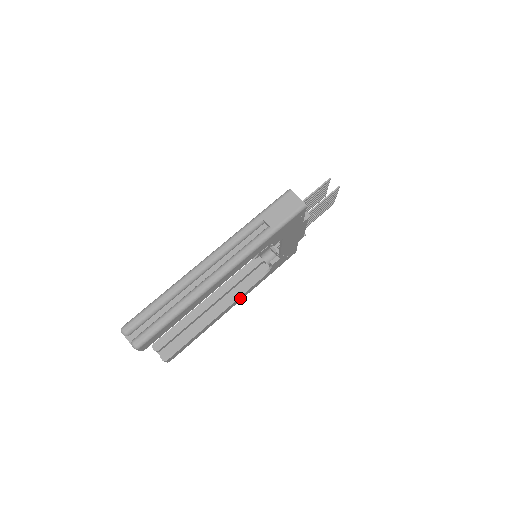
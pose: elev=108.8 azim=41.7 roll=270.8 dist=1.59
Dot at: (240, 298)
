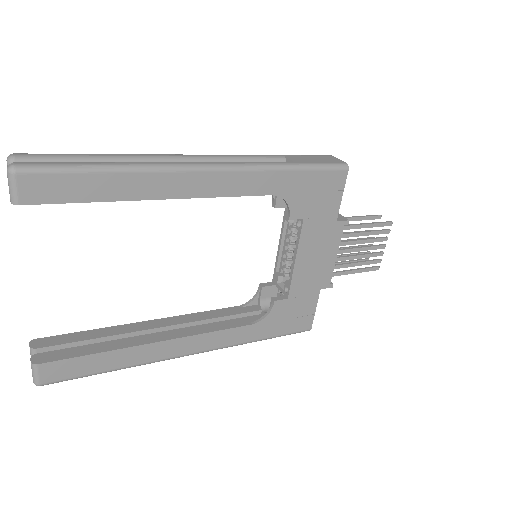
Dot at: (207, 340)
